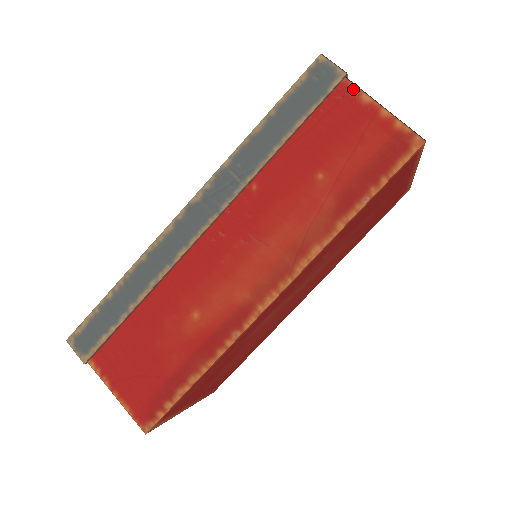
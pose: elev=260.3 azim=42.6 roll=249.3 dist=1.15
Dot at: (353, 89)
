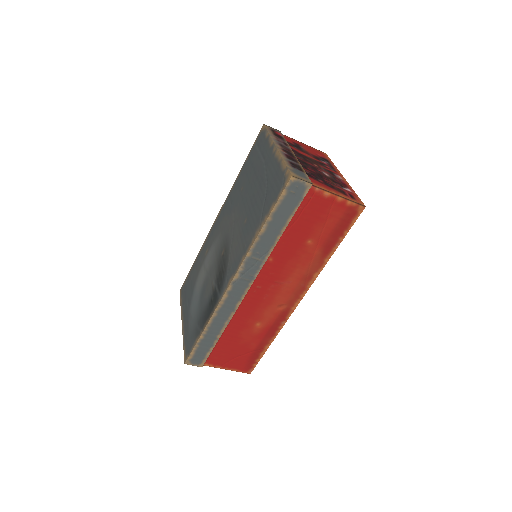
Dot at: (318, 191)
